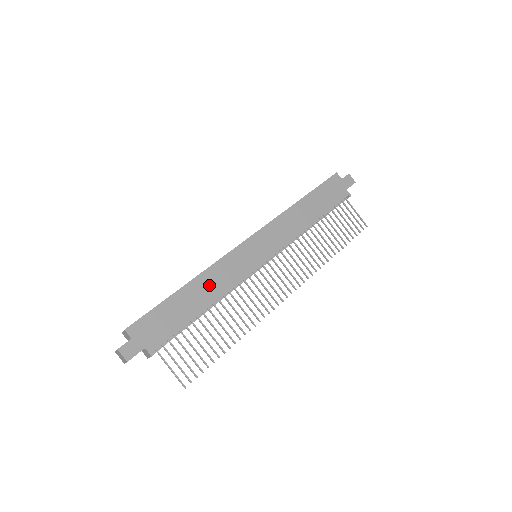
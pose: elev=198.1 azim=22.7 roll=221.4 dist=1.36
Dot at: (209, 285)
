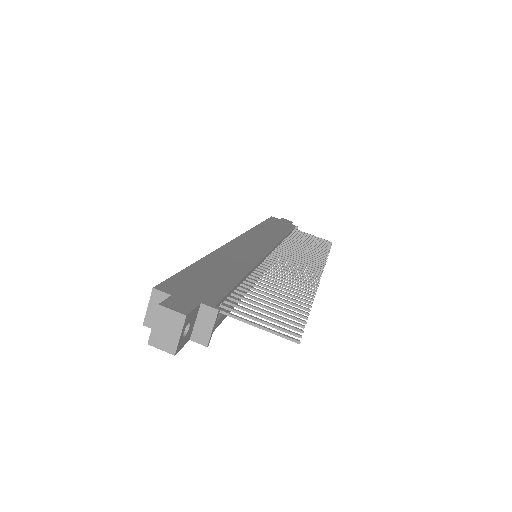
Dot at: (230, 260)
